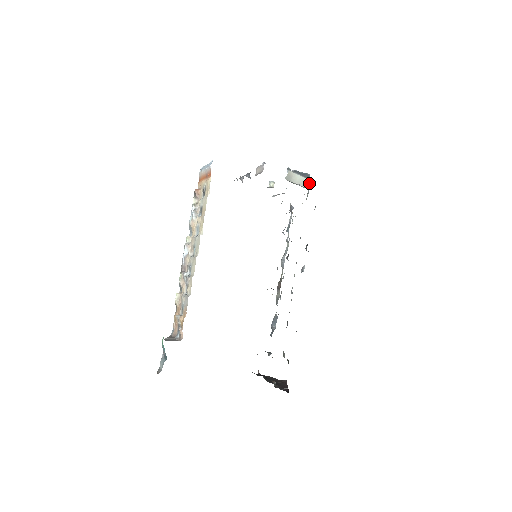
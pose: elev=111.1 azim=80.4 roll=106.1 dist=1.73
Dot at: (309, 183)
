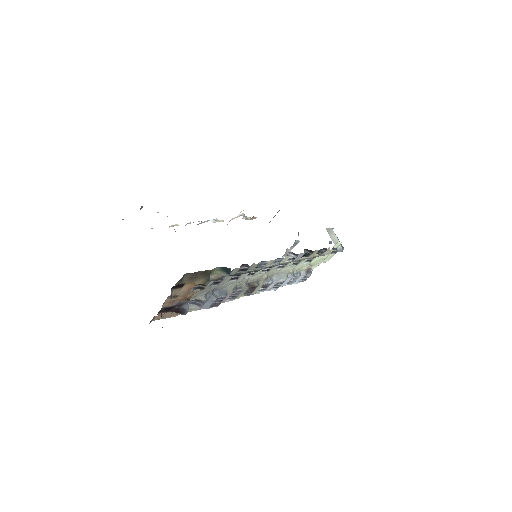
Dot at: (340, 251)
